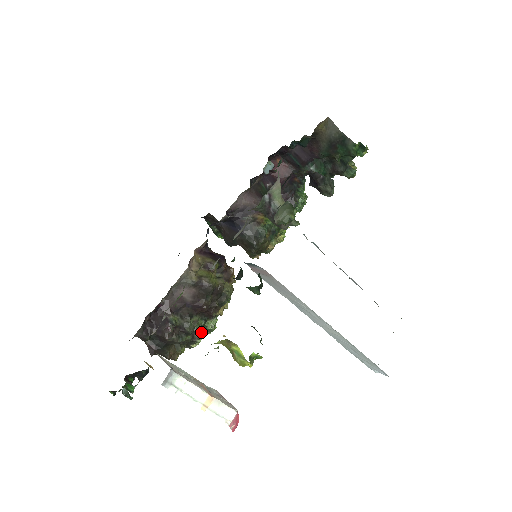
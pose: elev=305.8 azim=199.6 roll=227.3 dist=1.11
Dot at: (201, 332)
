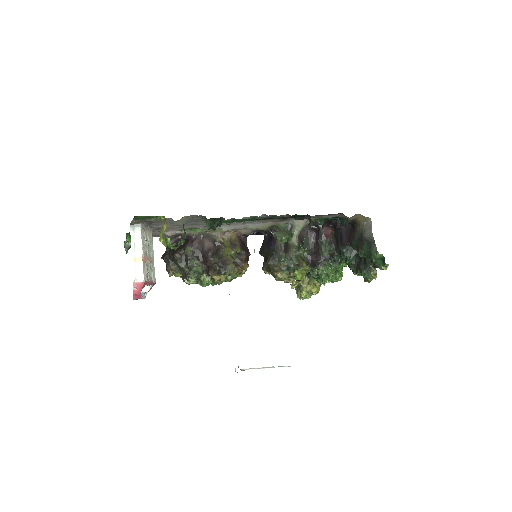
Dot at: (195, 275)
